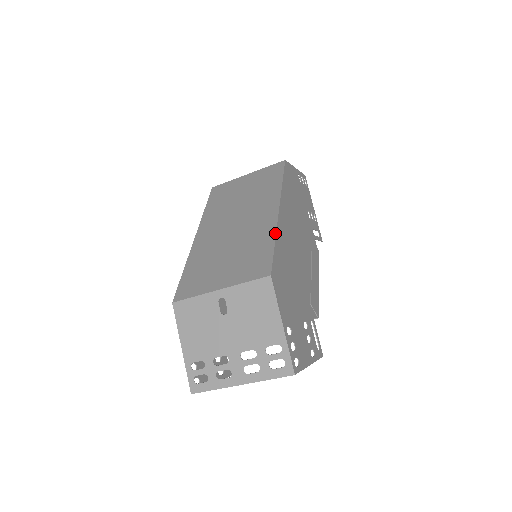
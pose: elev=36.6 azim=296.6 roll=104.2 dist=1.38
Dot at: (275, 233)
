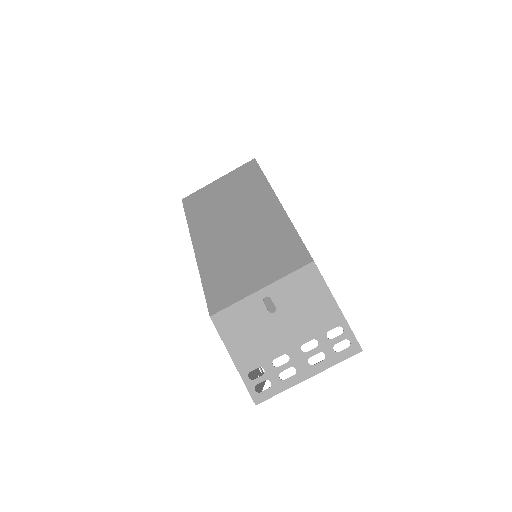
Dot at: (291, 223)
